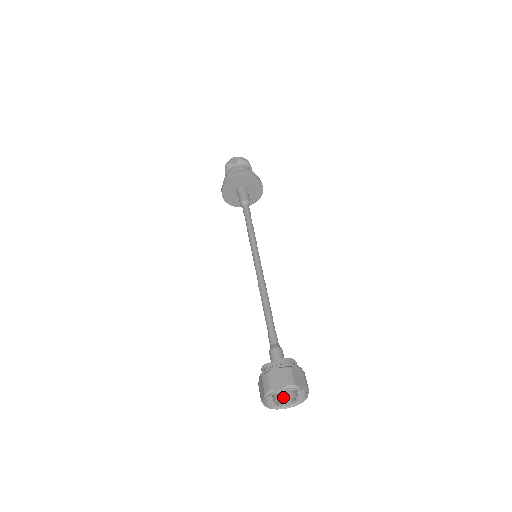
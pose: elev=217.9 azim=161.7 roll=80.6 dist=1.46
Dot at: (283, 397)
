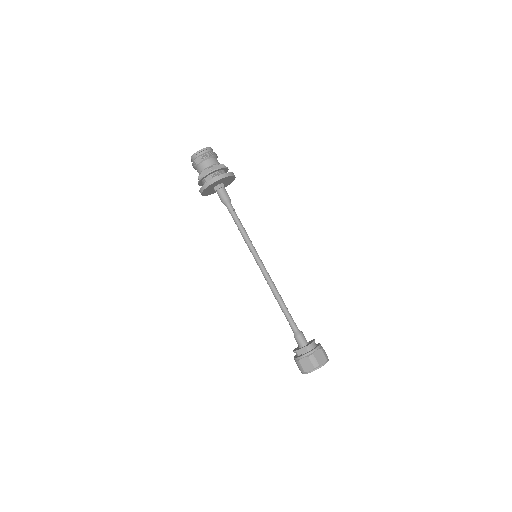
Dot at: occluded
